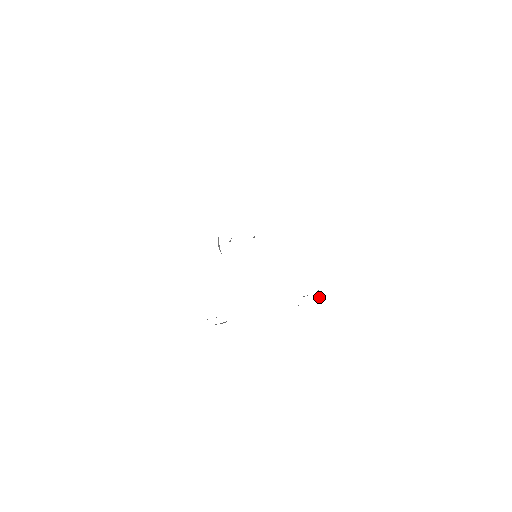
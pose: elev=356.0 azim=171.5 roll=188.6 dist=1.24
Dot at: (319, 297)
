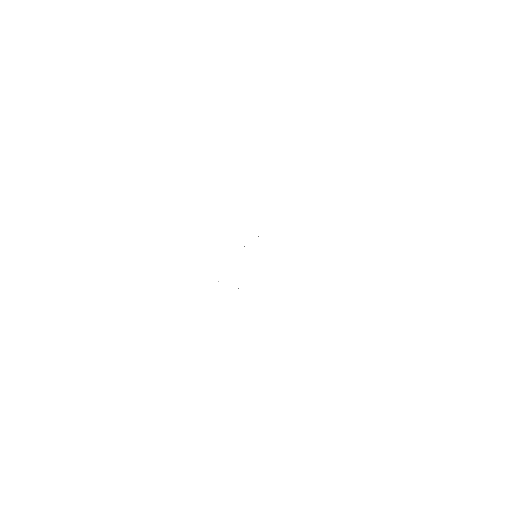
Dot at: occluded
